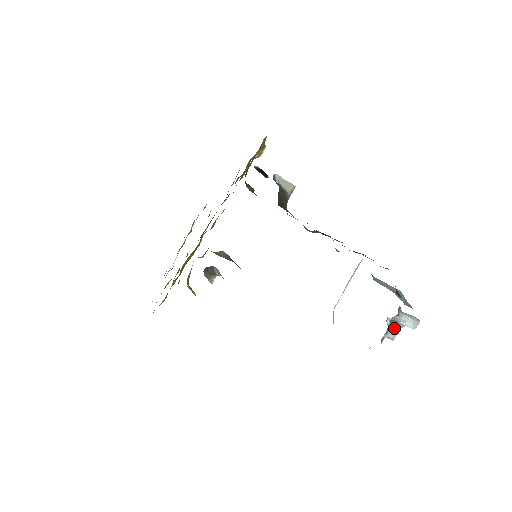
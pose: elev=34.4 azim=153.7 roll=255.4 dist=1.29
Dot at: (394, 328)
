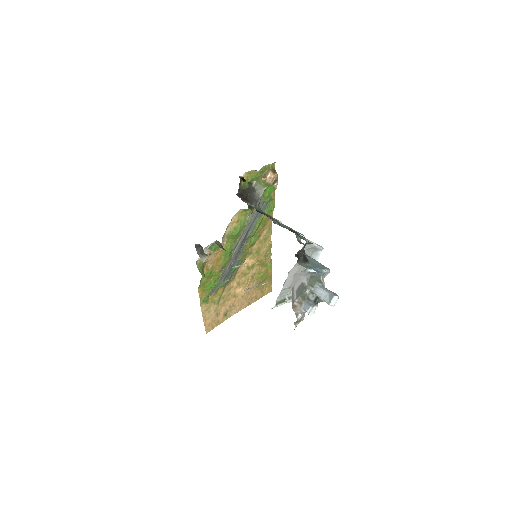
Dot at: (314, 303)
